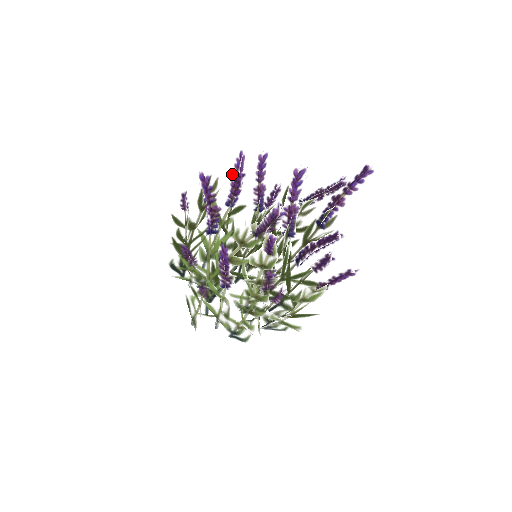
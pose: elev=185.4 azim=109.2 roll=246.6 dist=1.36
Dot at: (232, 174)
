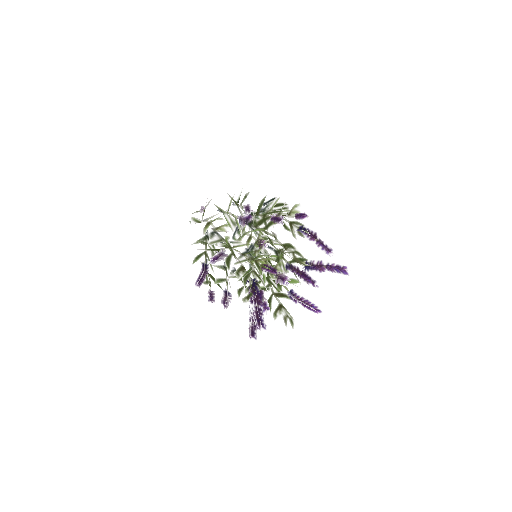
Dot at: (242, 218)
